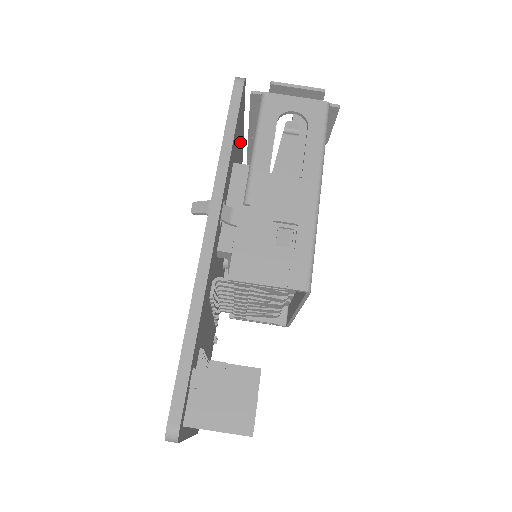
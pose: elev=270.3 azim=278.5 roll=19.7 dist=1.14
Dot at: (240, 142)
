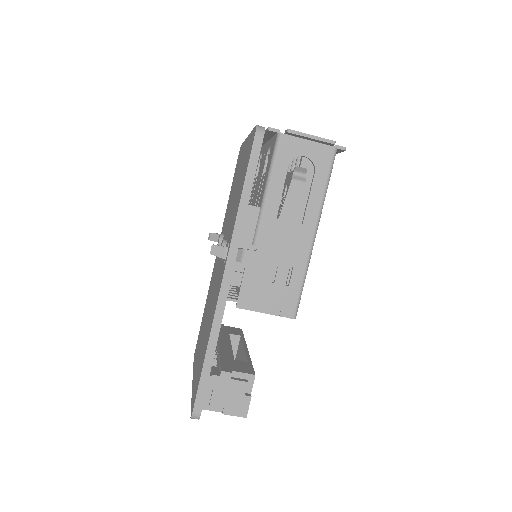
Dot at: occluded
